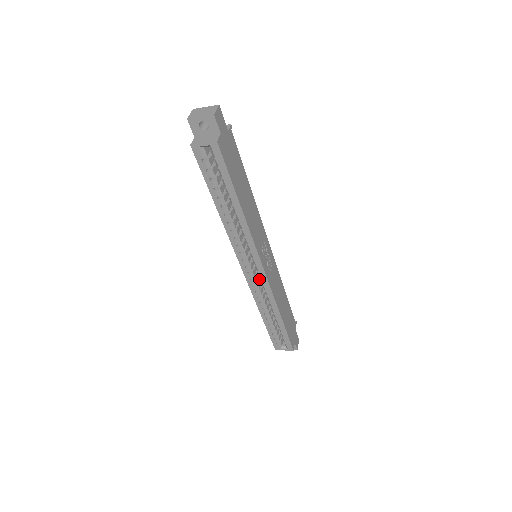
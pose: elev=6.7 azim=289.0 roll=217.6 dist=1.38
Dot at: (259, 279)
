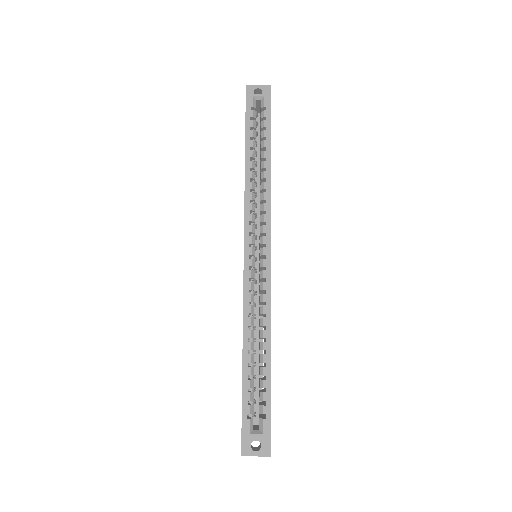
Dot at: (255, 280)
